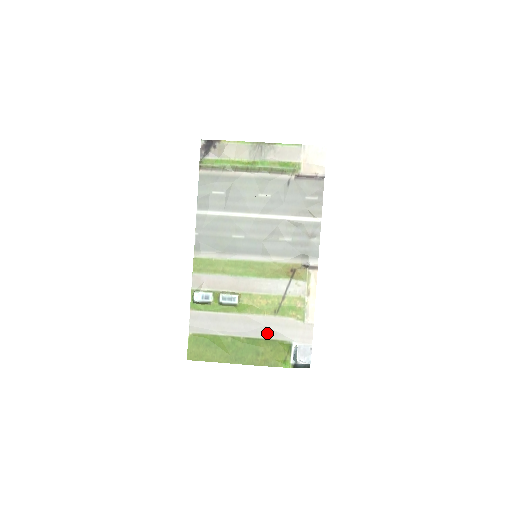
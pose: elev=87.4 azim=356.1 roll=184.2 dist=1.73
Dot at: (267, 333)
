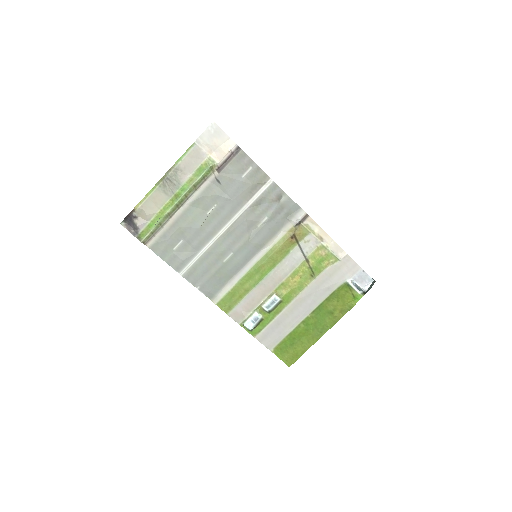
Dot at: (322, 294)
